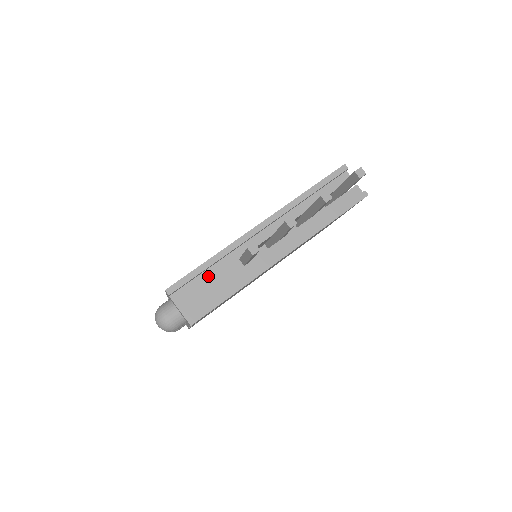
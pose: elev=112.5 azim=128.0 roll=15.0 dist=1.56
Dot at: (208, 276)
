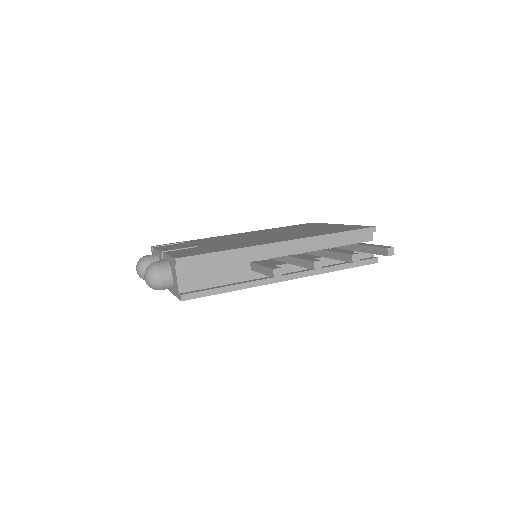
Dot at: (217, 263)
